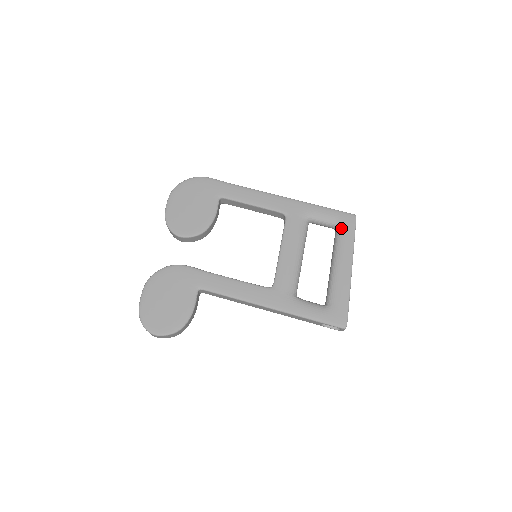
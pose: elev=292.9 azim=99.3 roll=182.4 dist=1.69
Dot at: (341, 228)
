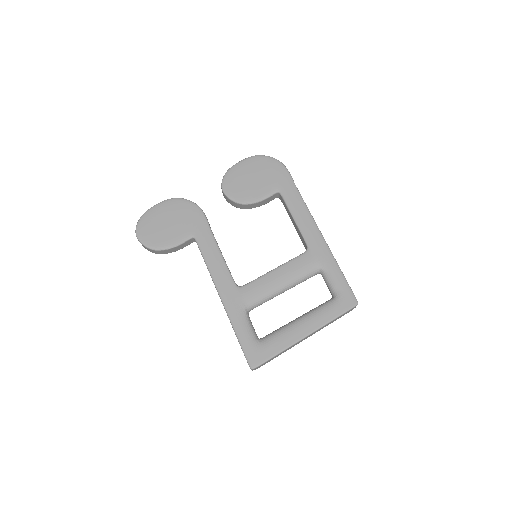
Dot at: (335, 301)
